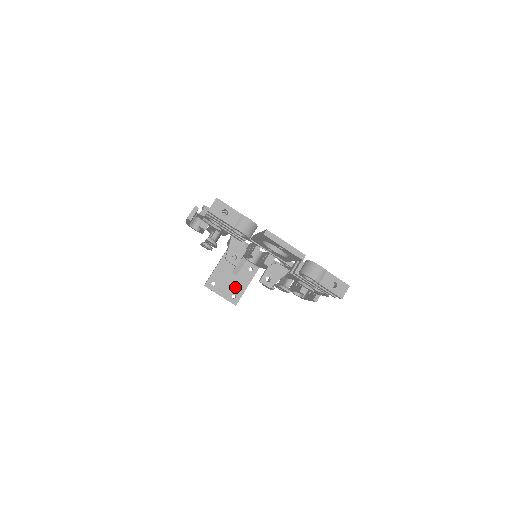
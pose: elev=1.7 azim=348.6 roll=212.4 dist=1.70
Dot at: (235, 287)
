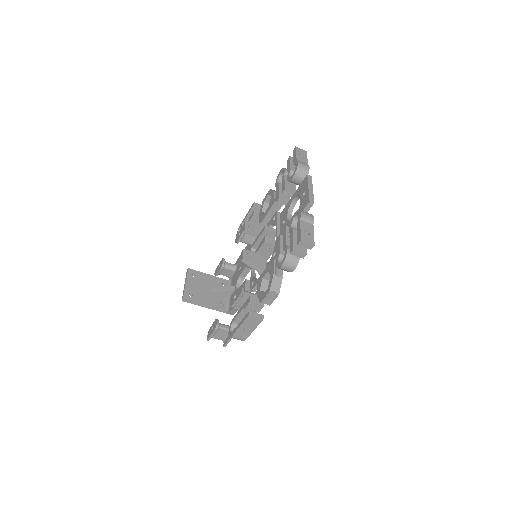
Dot at: (200, 294)
